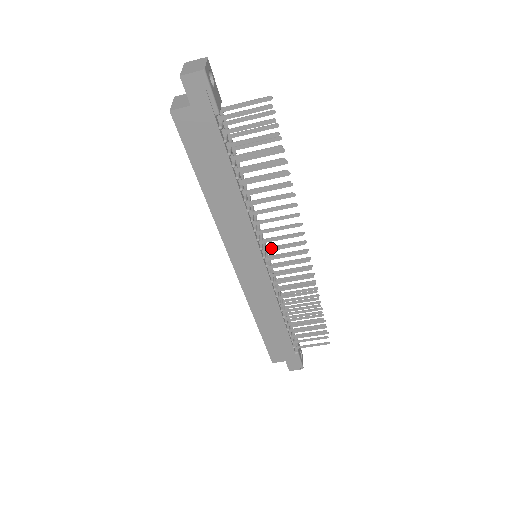
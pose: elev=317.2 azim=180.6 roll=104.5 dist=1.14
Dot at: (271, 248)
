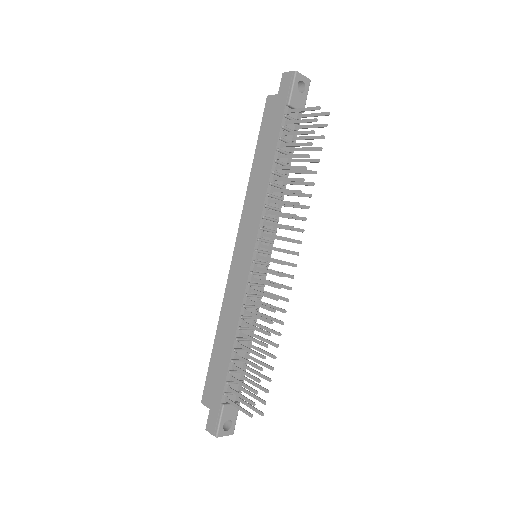
Dot at: (265, 245)
